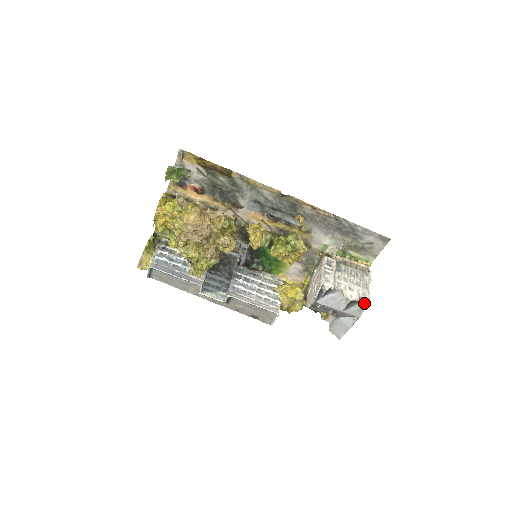
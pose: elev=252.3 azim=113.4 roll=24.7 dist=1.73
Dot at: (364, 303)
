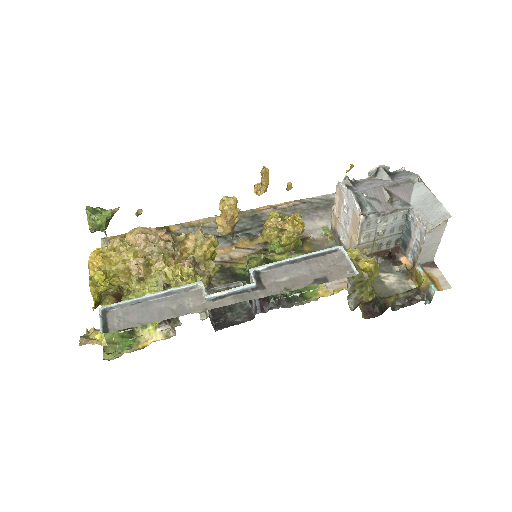
Dot at: (402, 172)
